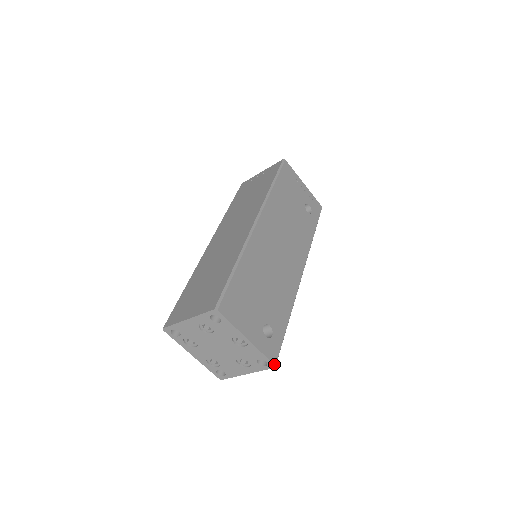
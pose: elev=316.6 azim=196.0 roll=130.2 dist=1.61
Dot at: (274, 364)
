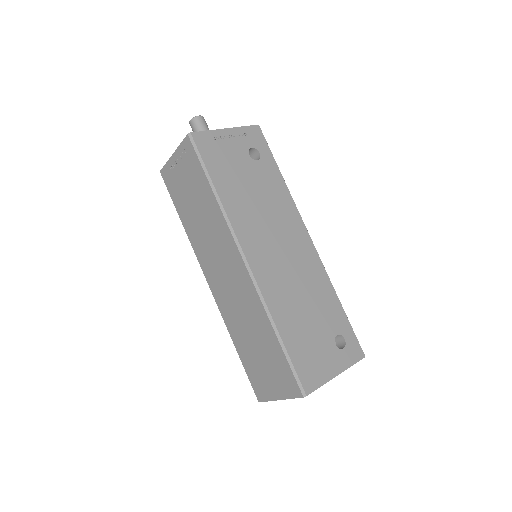
Dot at: (364, 357)
